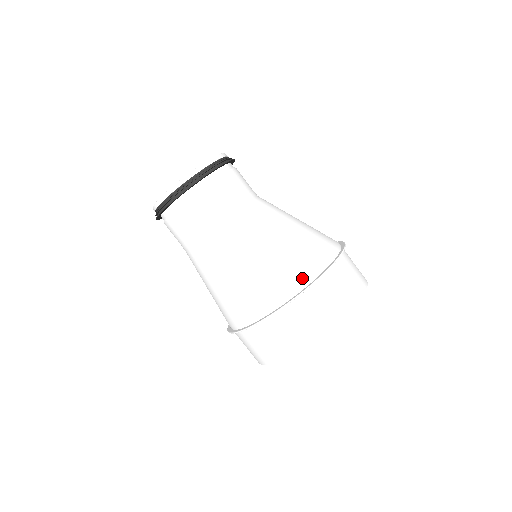
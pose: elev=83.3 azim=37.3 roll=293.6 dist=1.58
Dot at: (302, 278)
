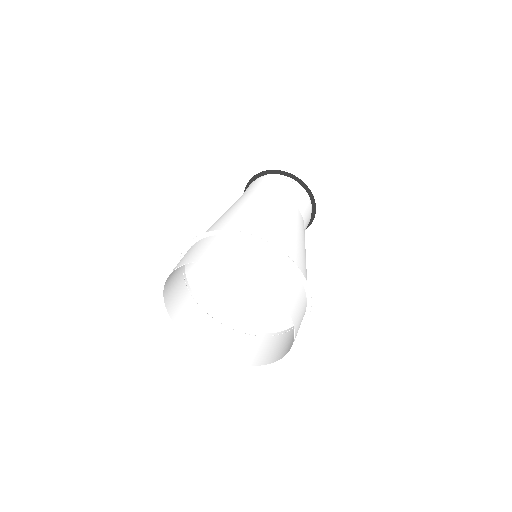
Dot at: (283, 250)
